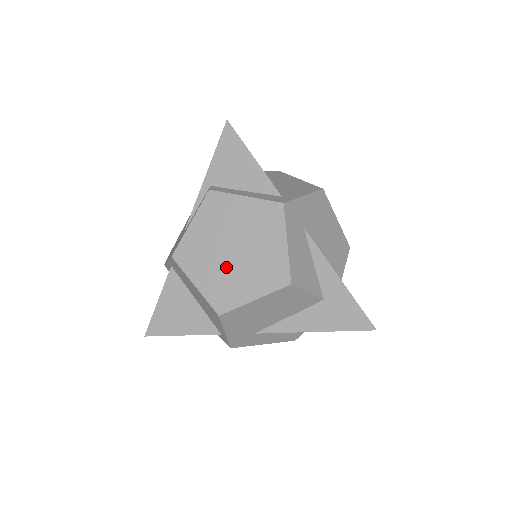
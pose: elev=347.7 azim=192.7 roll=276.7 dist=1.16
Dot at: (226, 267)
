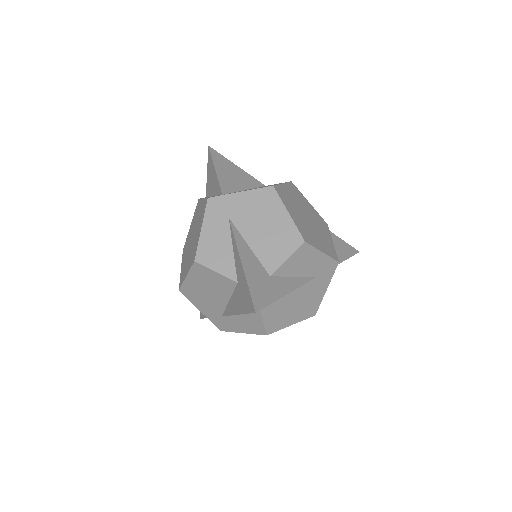
Dot at: (188, 253)
